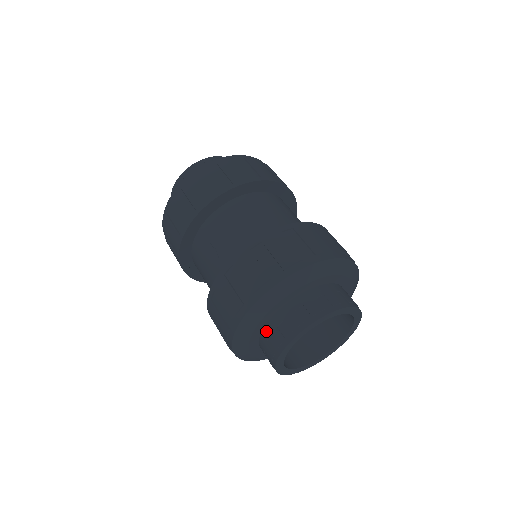
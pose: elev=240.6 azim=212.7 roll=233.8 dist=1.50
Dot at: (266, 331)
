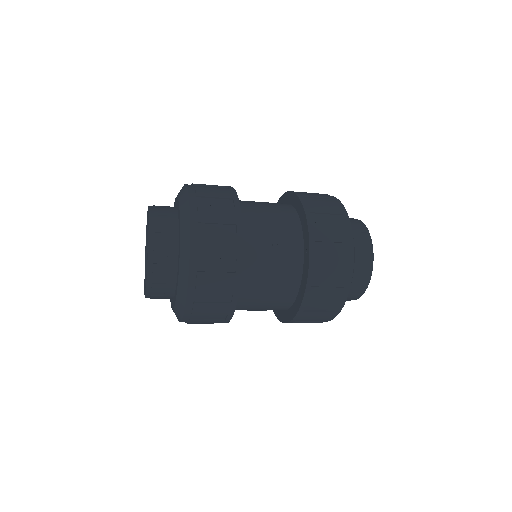
Dot at: occluded
